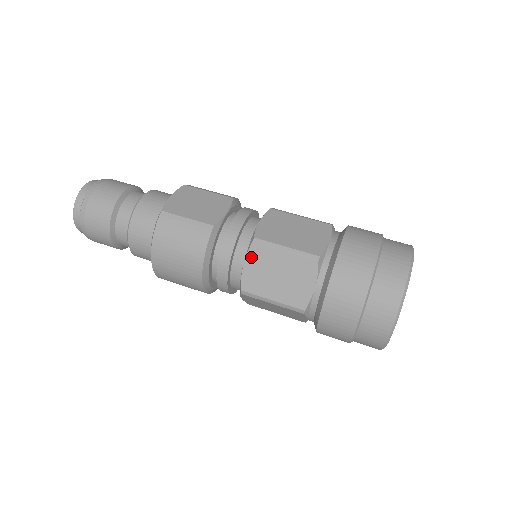
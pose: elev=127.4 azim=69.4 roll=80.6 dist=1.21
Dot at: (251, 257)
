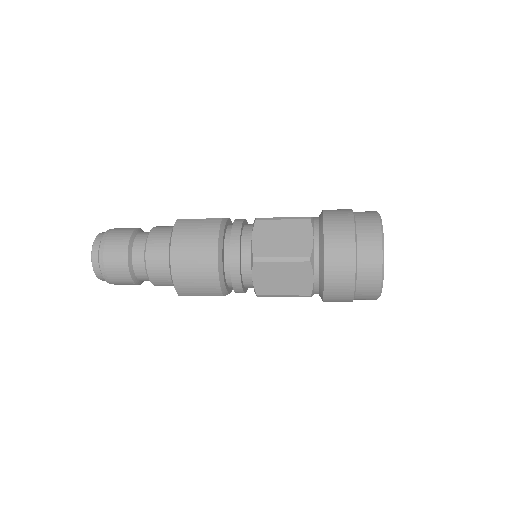
Dot at: (257, 230)
